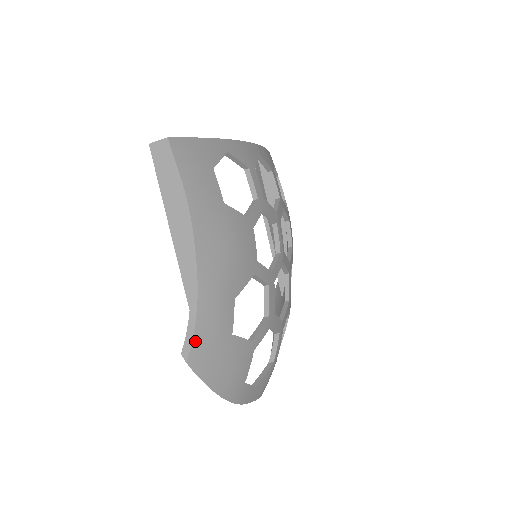
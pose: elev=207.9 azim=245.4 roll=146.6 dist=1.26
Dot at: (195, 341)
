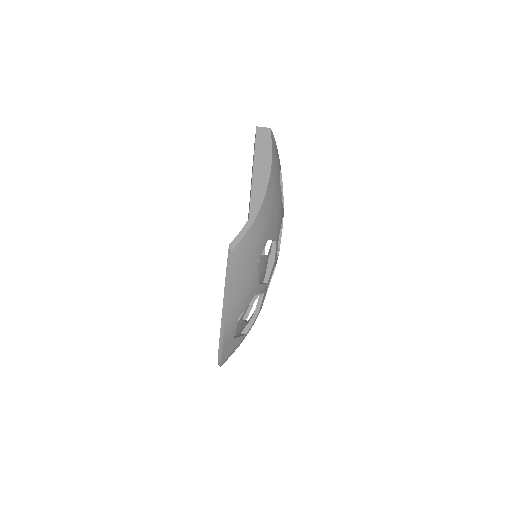
Dot at: (244, 240)
